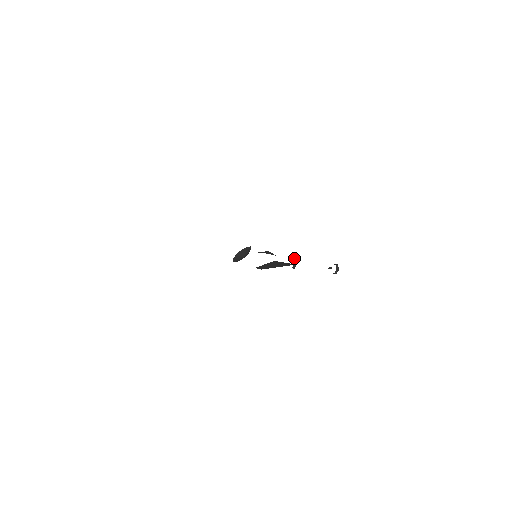
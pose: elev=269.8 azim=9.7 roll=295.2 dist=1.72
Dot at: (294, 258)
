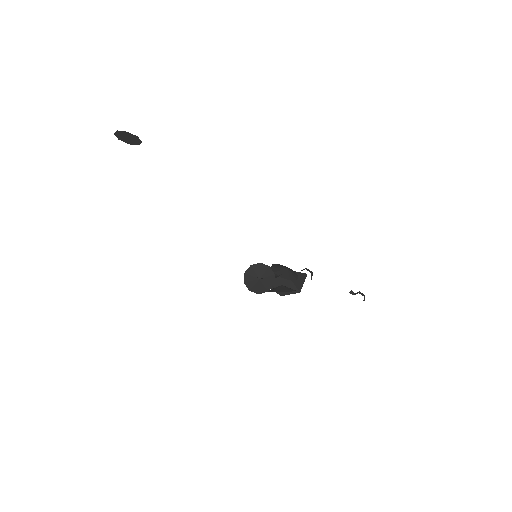
Dot at: (311, 273)
